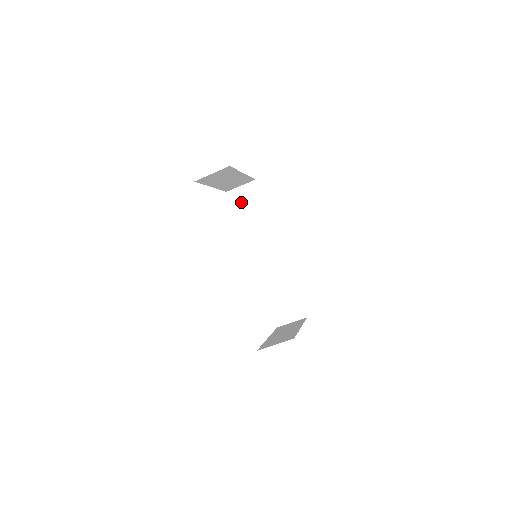
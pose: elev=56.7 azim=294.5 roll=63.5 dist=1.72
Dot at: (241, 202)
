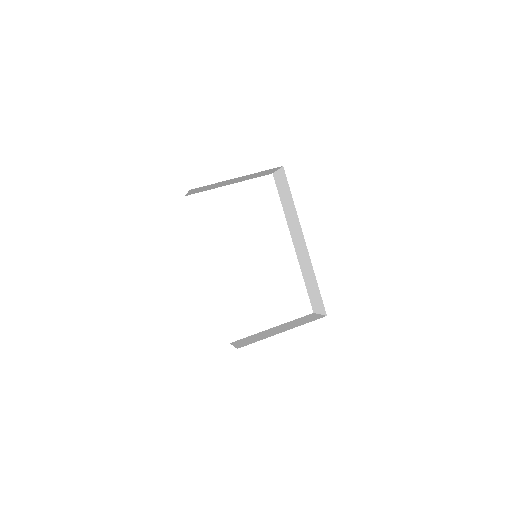
Dot at: (280, 186)
